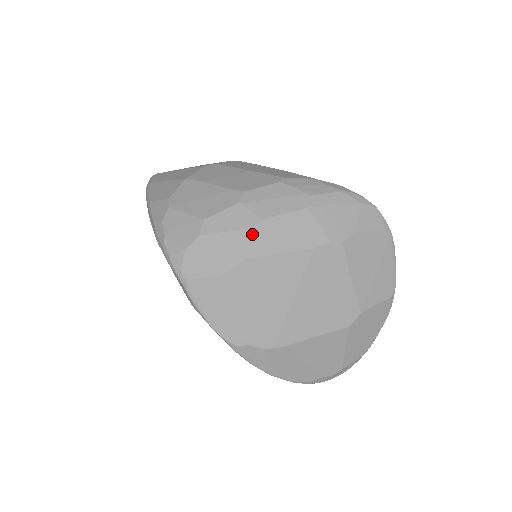
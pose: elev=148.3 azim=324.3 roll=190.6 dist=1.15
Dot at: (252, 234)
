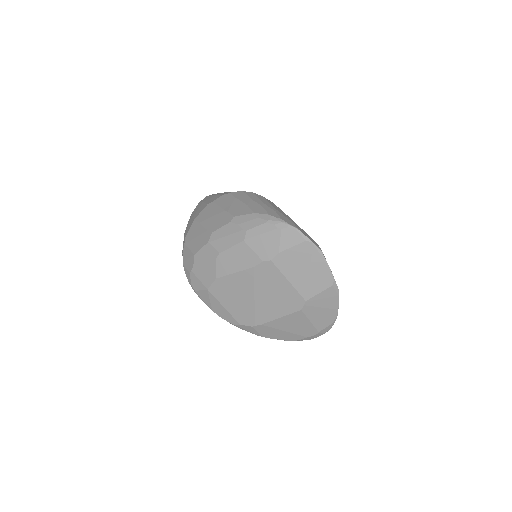
Dot at: (216, 263)
